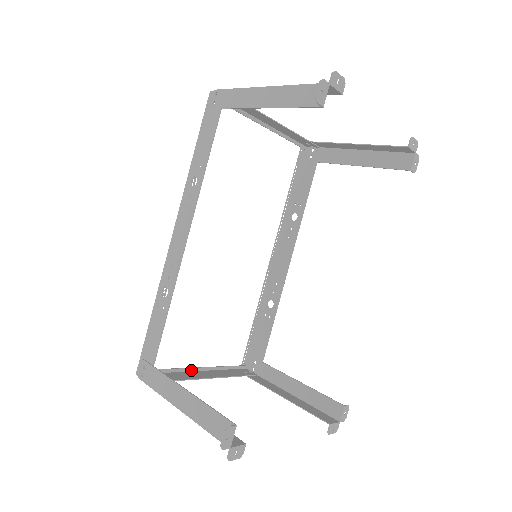
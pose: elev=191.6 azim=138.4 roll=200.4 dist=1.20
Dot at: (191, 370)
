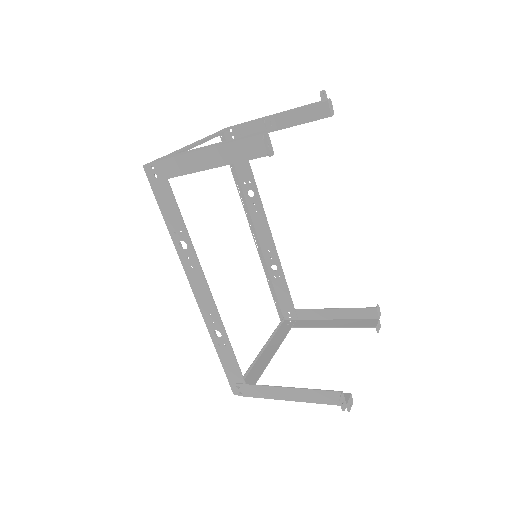
Dot at: (258, 357)
